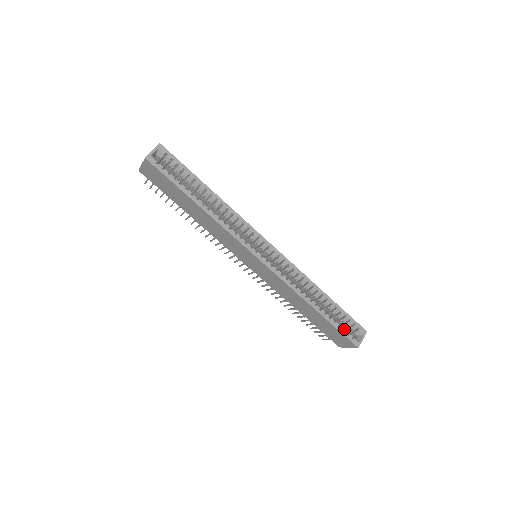
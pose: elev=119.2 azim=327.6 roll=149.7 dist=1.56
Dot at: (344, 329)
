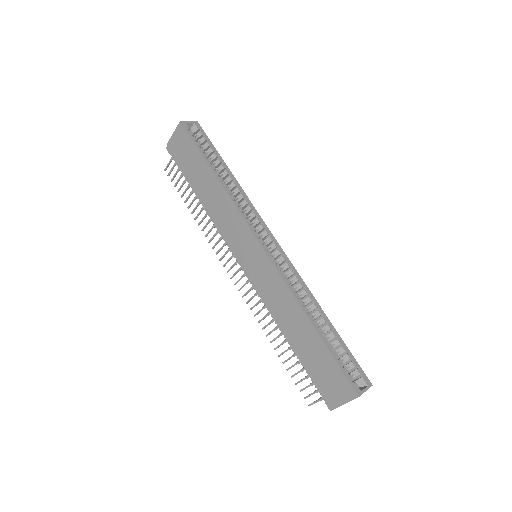
Dot at: occluded
